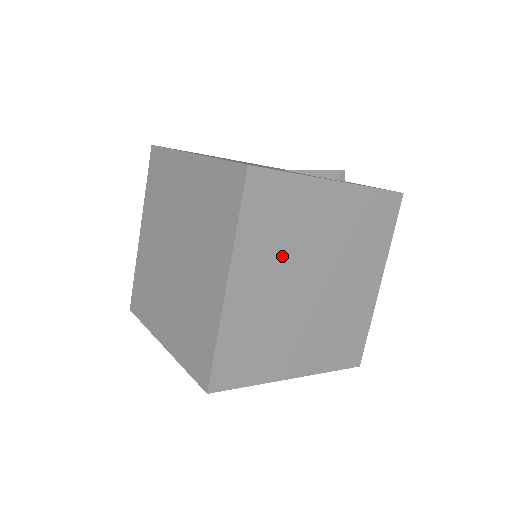
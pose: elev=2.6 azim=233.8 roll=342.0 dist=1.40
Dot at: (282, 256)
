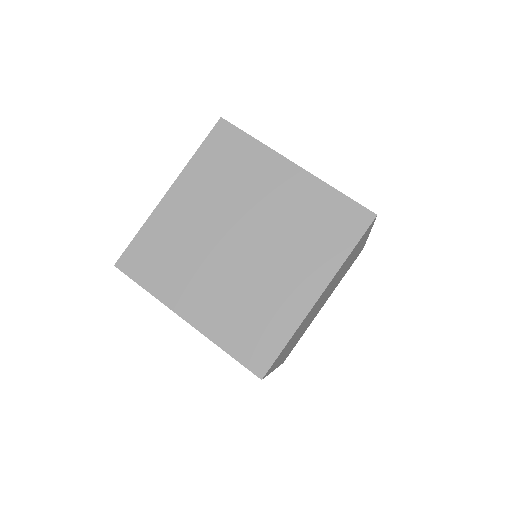
Dot at: occluded
